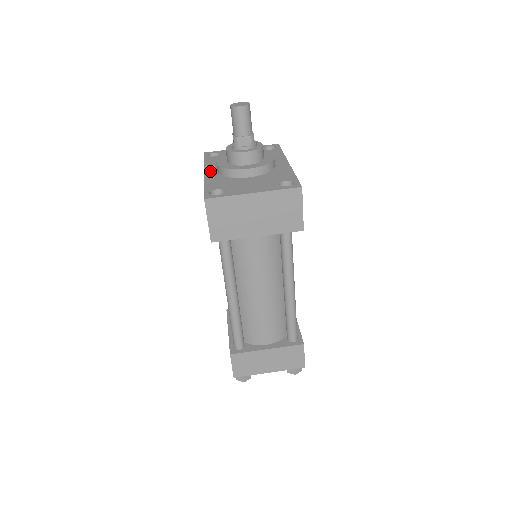
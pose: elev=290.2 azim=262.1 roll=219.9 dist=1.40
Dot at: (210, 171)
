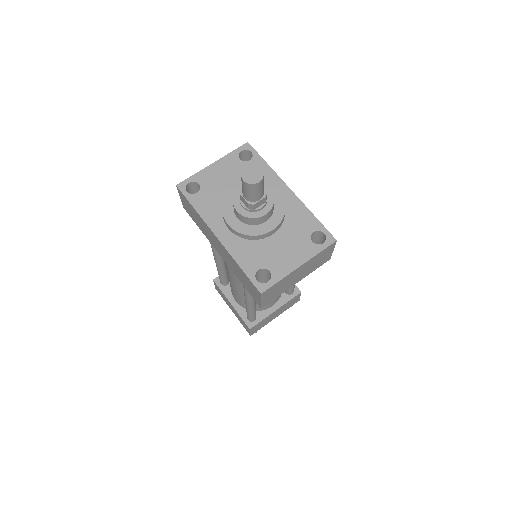
Dot at: (221, 232)
